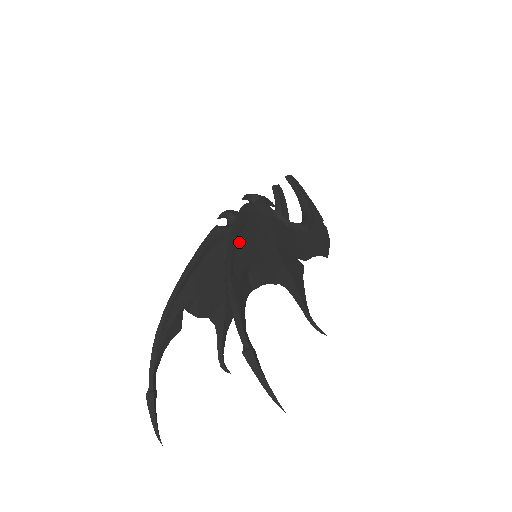
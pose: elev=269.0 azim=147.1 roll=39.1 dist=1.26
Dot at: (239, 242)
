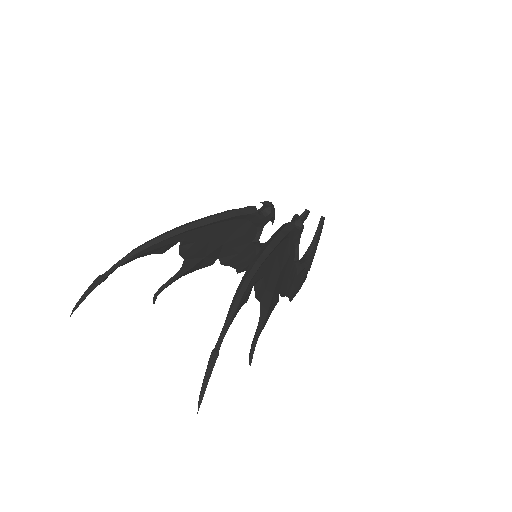
Dot at: (269, 256)
